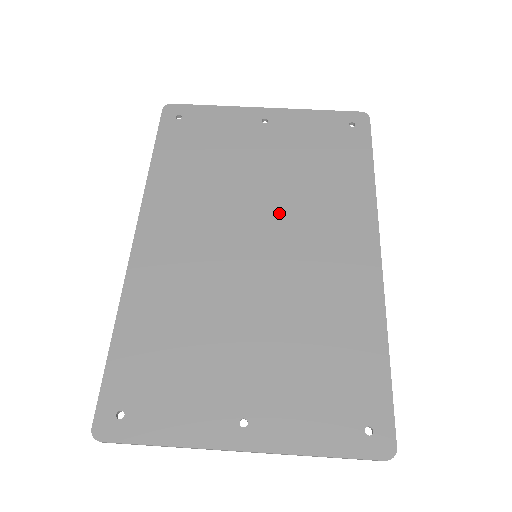
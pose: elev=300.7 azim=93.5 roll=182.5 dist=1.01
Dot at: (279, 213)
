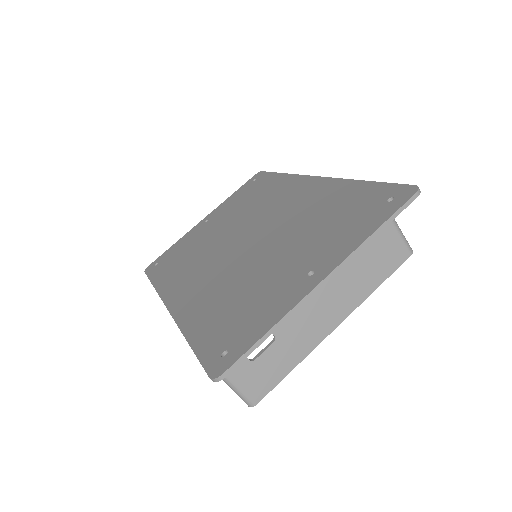
Dot at: (246, 224)
